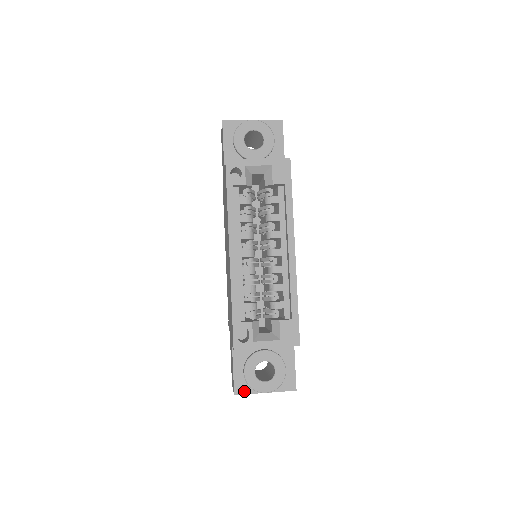
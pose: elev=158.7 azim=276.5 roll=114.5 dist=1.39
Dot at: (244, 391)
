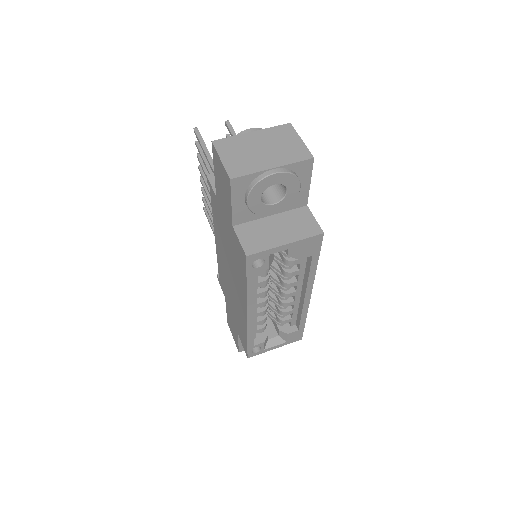
Dot at: occluded
